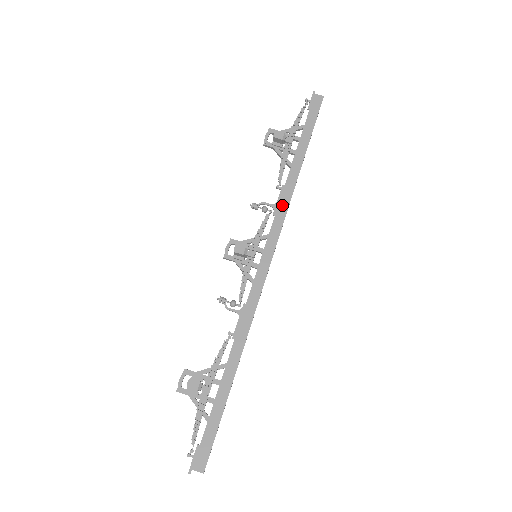
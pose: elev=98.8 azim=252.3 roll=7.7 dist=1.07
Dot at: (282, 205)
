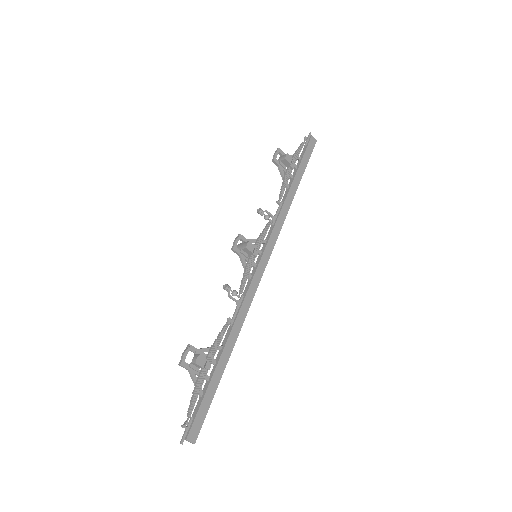
Dot at: (280, 219)
